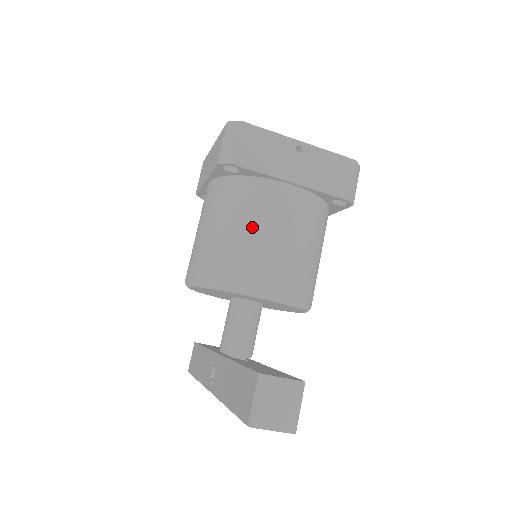
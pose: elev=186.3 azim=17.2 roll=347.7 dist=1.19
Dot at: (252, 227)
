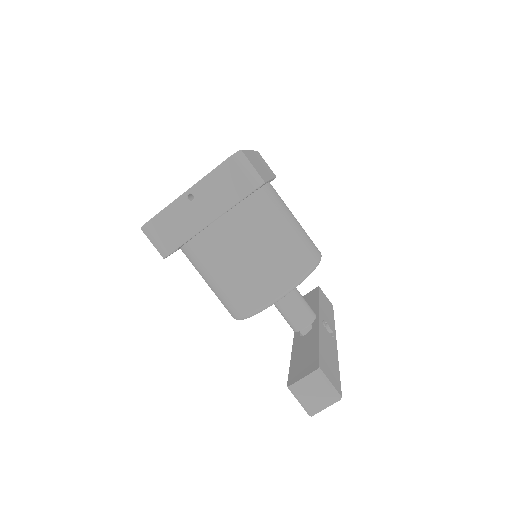
Dot at: (221, 272)
